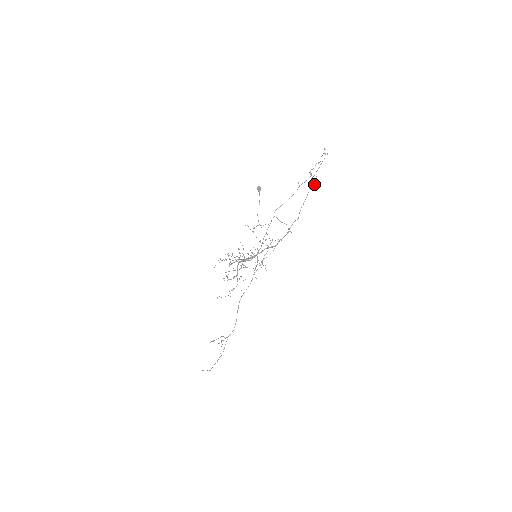
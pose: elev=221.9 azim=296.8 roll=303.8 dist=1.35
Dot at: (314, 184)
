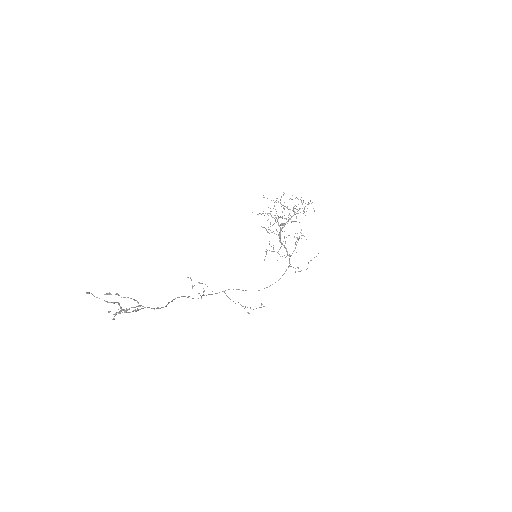
Dot at: occluded
